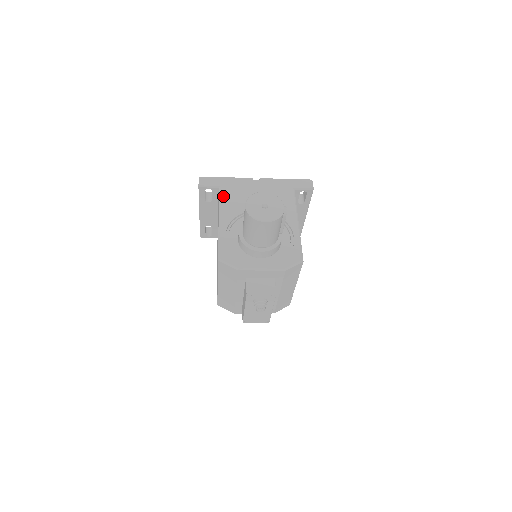
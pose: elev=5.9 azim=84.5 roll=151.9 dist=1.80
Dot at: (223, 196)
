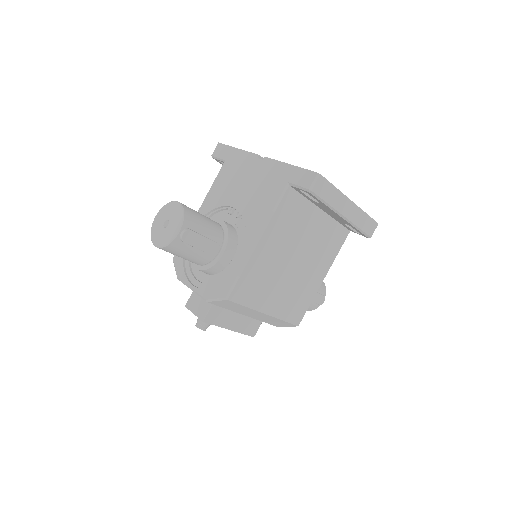
Dot at: (219, 176)
